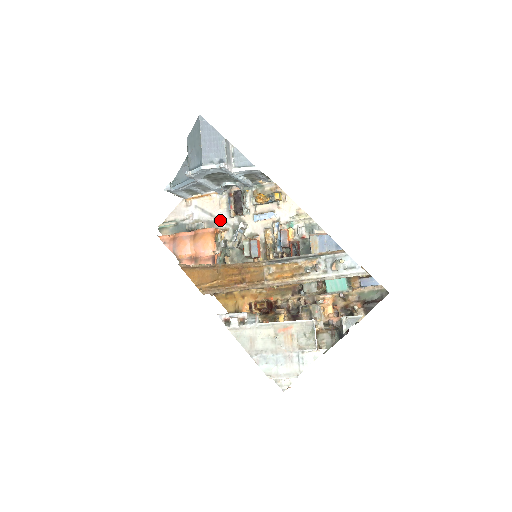
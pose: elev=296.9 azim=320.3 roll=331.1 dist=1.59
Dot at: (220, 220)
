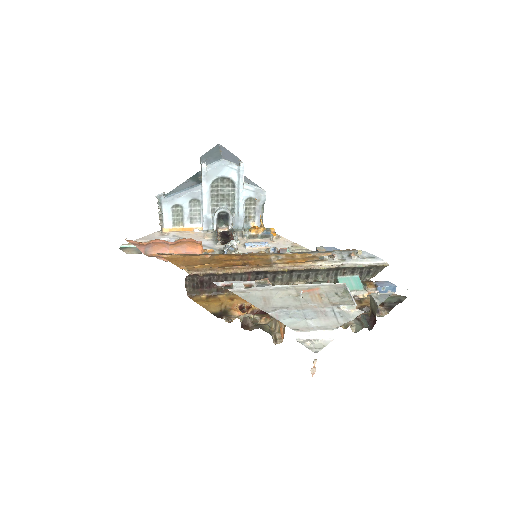
Dot at: (203, 246)
